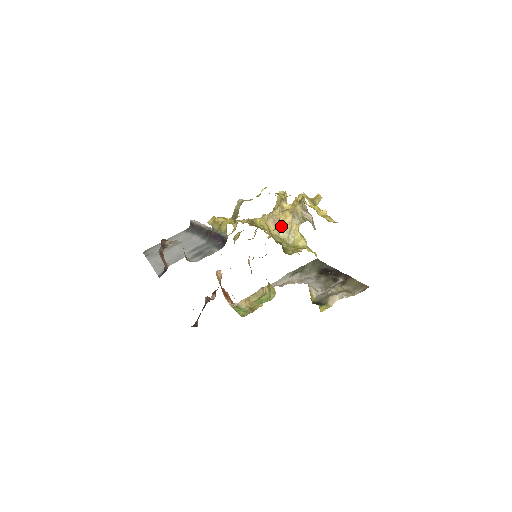
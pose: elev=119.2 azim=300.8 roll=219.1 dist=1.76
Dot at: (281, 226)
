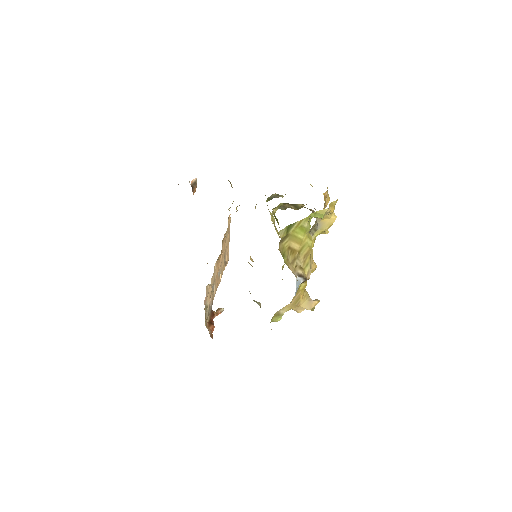
Dot at: occluded
